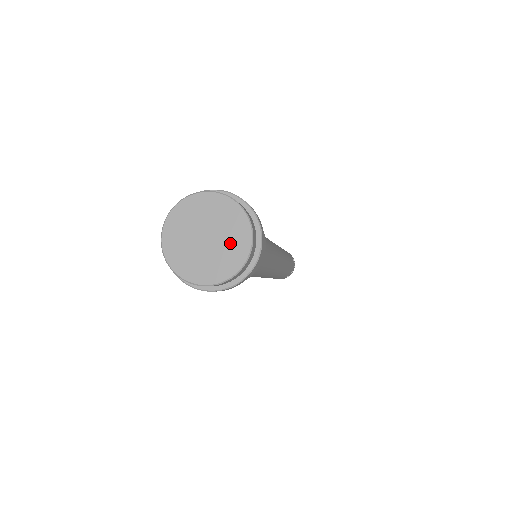
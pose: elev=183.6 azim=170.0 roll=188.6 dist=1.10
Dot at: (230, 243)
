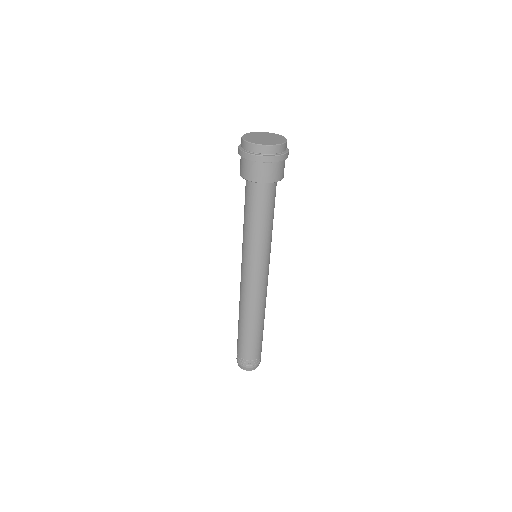
Dot at: (276, 140)
